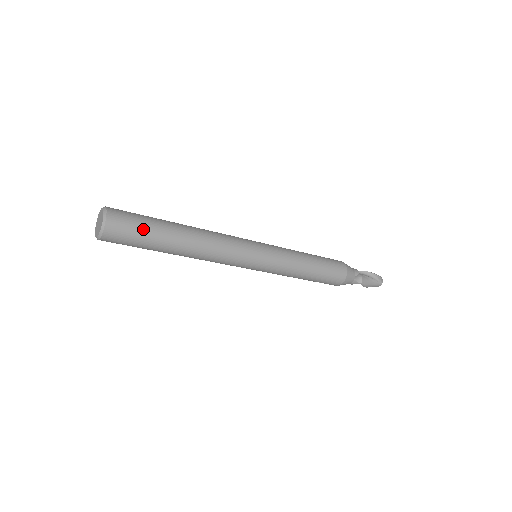
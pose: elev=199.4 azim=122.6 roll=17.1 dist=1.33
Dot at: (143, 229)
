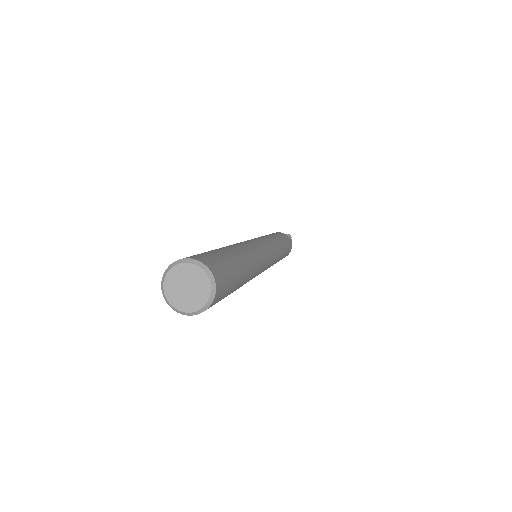
Dot at: (226, 261)
